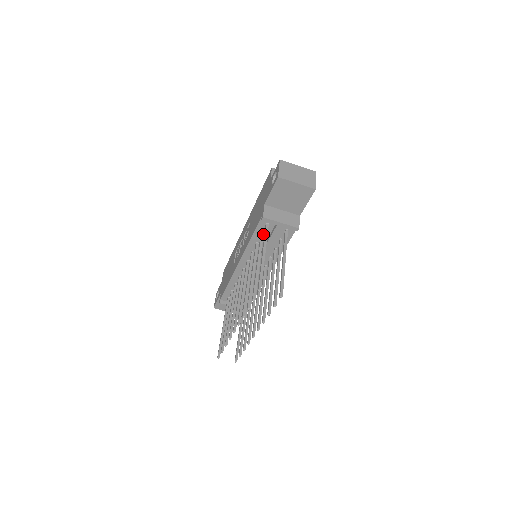
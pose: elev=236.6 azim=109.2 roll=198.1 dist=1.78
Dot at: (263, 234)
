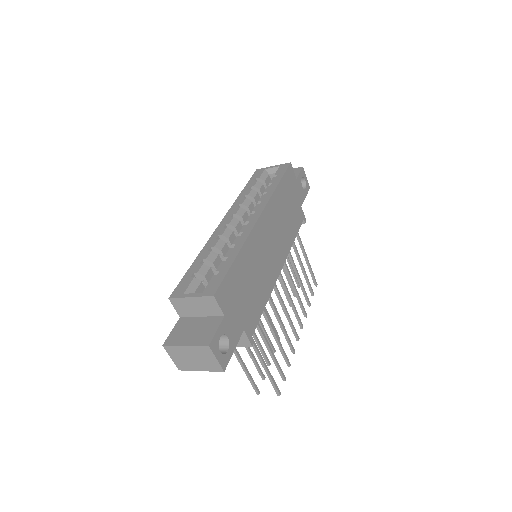
Dot at: occluded
